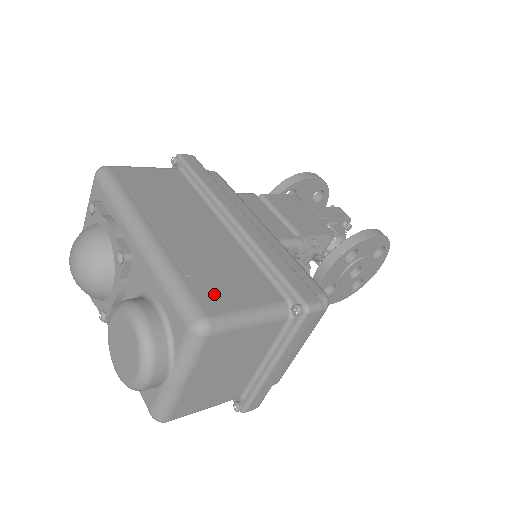
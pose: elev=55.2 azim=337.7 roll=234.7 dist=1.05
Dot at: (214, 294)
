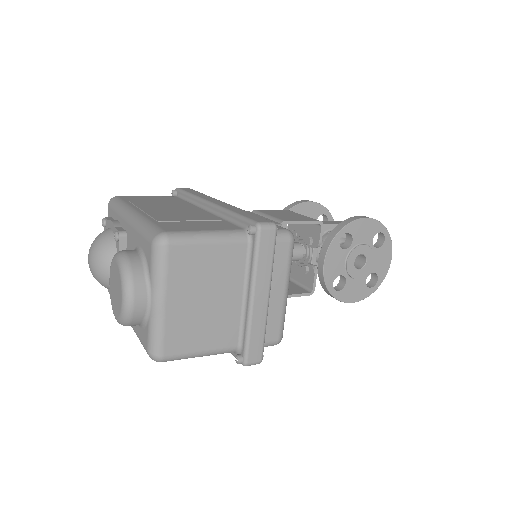
Dot at: (177, 226)
